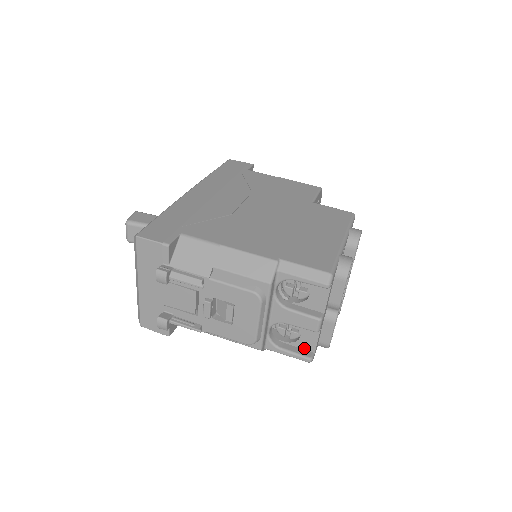
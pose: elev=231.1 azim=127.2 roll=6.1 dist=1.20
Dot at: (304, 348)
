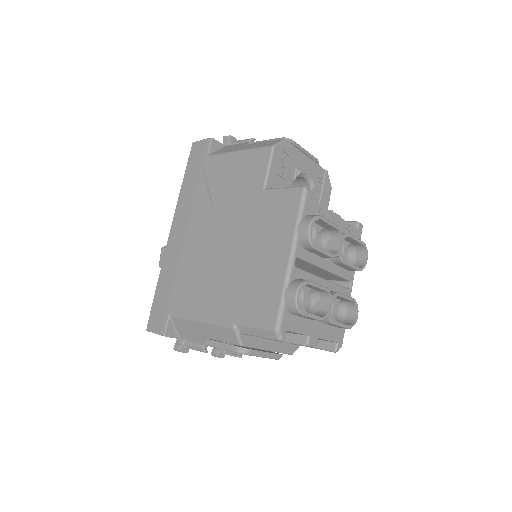
Dot at: (327, 341)
